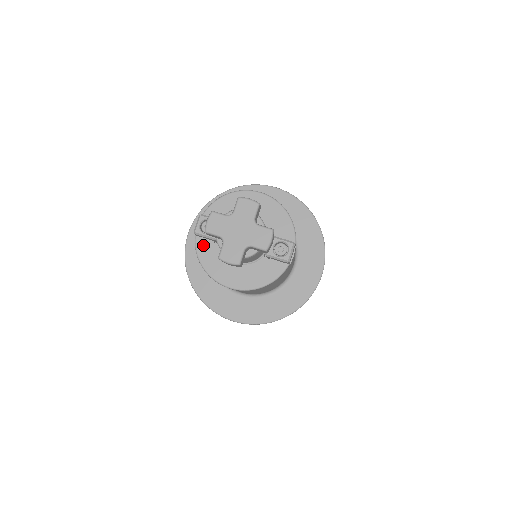
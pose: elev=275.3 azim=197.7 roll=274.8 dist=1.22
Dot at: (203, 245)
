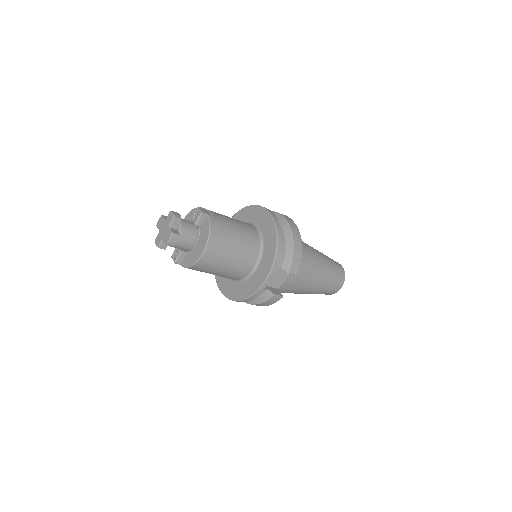
Dot at: (184, 262)
